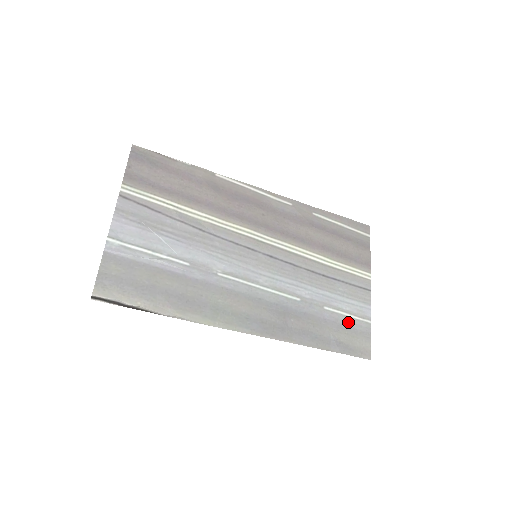
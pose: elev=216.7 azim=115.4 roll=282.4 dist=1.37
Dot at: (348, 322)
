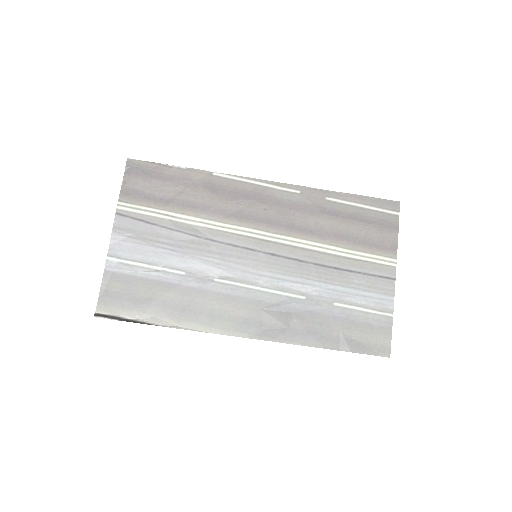
Dot at: (363, 317)
